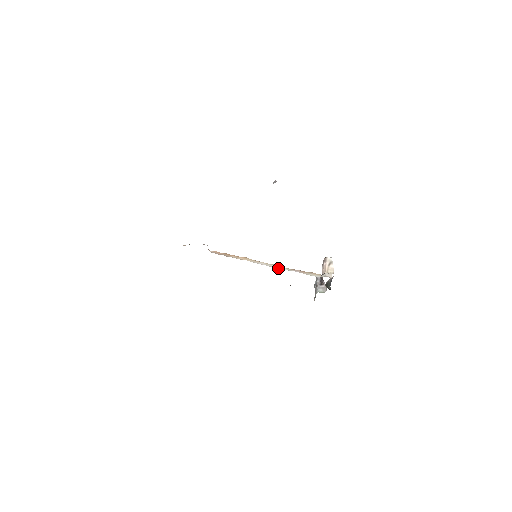
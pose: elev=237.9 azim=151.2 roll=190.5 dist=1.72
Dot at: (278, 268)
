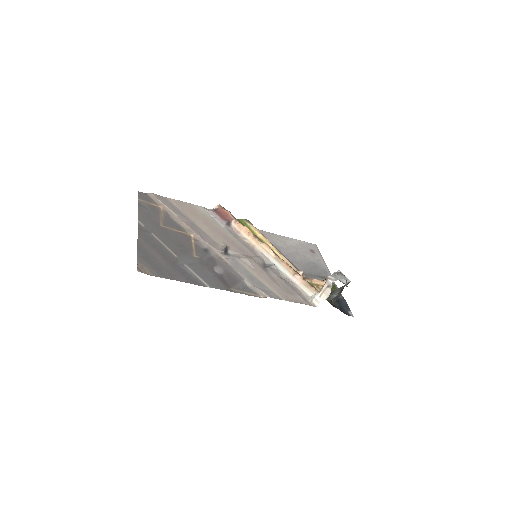
Dot at: (279, 268)
